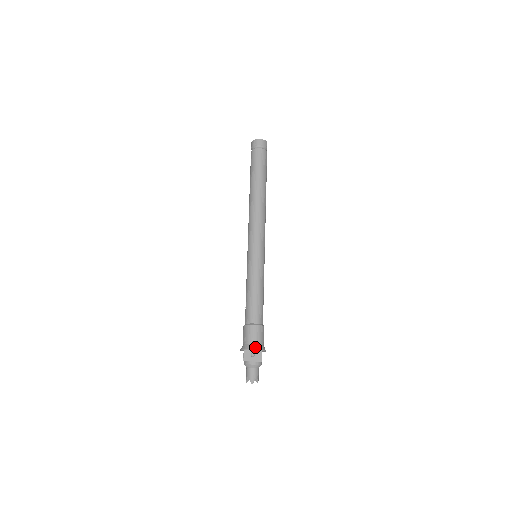
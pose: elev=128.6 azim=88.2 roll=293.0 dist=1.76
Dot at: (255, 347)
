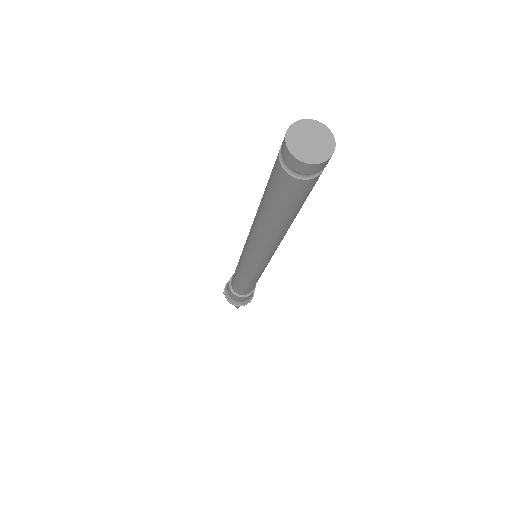
Dot at: (231, 301)
